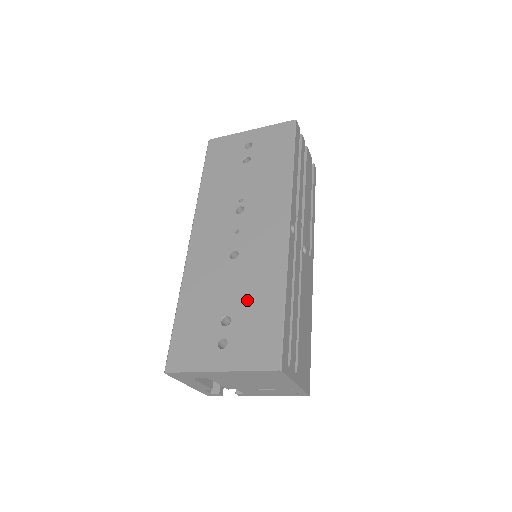
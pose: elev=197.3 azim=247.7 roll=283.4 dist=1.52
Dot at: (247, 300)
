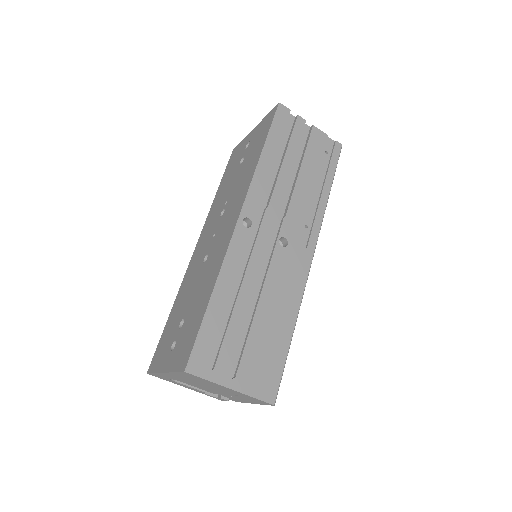
Dot at: (195, 302)
